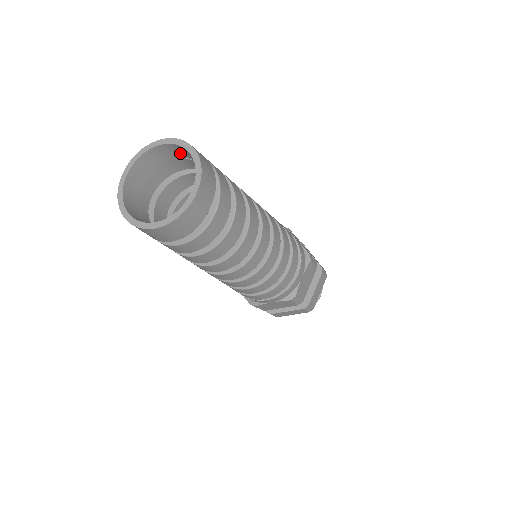
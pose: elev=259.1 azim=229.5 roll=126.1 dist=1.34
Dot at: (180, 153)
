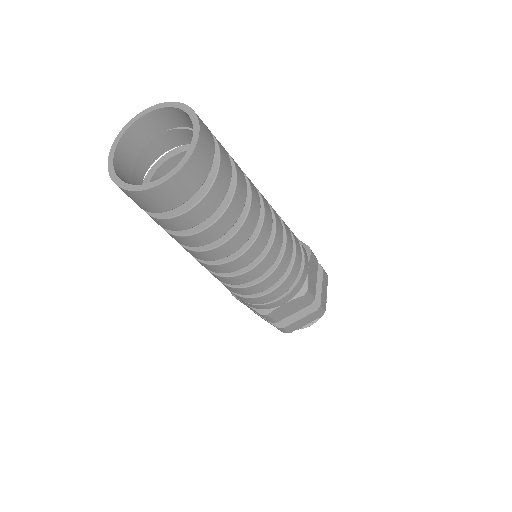
Dot at: (166, 122)
